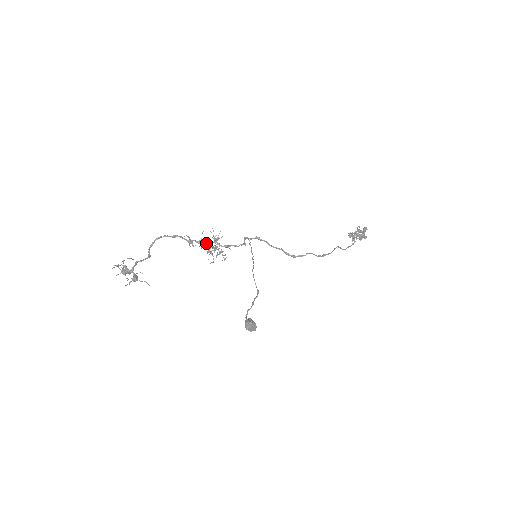
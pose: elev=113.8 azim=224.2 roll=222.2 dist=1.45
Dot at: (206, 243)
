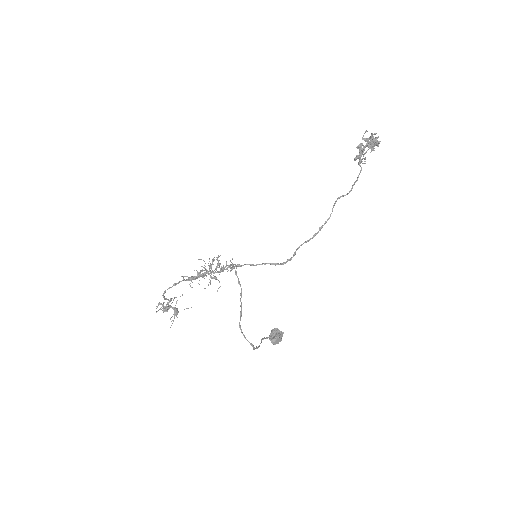
Dot at: (204, 274)
